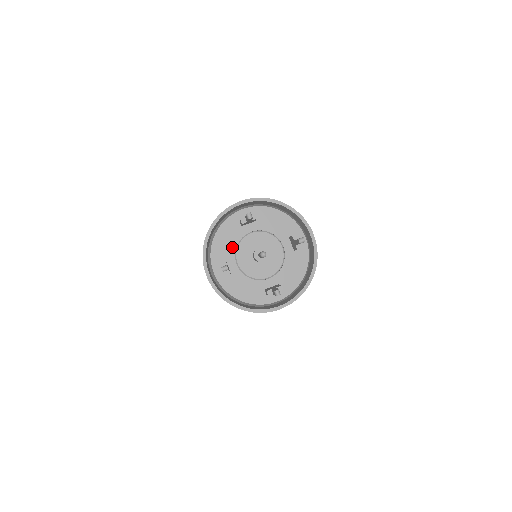
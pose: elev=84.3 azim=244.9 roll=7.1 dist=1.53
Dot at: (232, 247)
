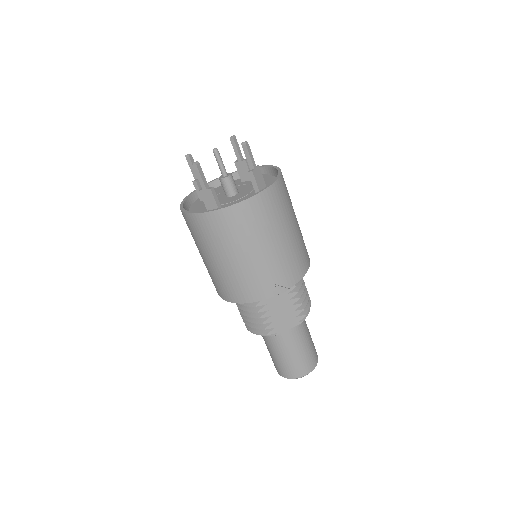
Dot at: occluded
